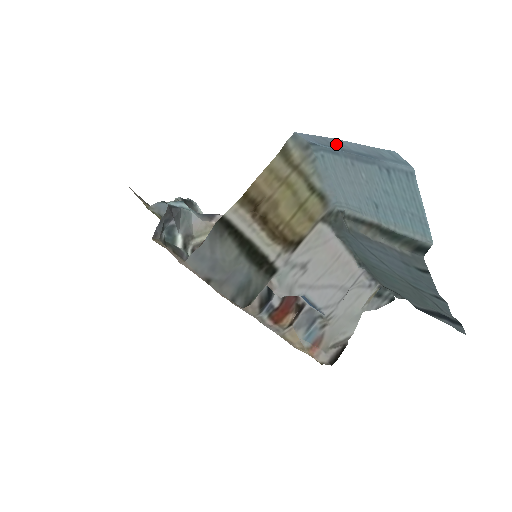
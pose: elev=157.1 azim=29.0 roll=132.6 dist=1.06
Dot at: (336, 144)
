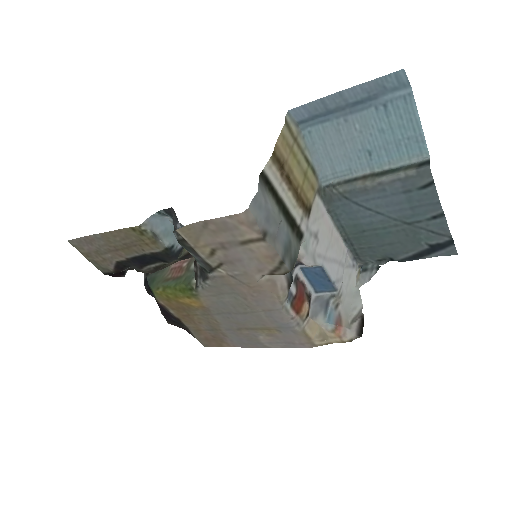
Dot at: (333, 103)
